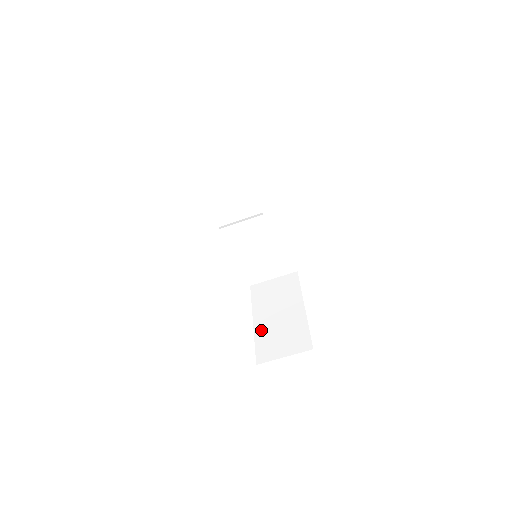
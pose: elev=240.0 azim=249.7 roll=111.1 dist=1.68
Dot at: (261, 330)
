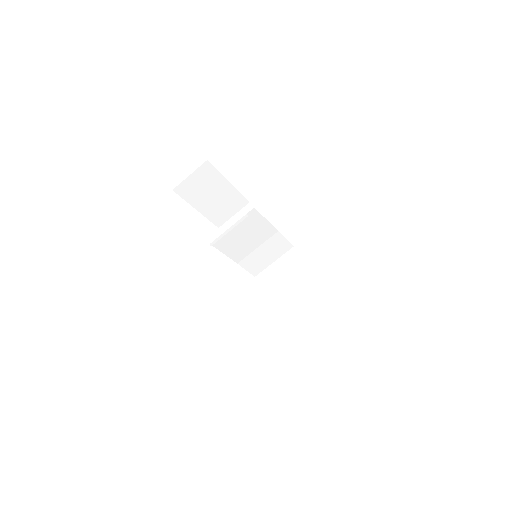
Dot at: (287, 319)
